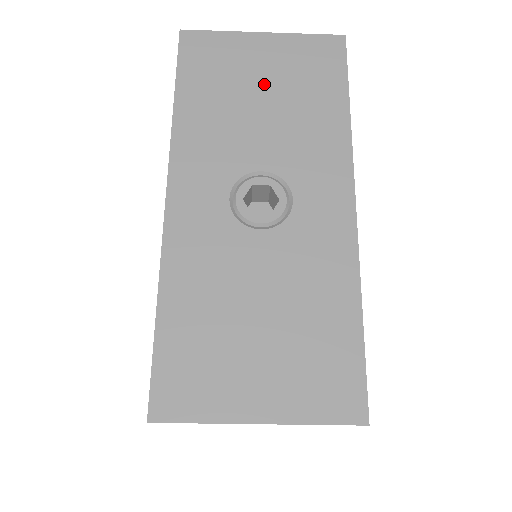
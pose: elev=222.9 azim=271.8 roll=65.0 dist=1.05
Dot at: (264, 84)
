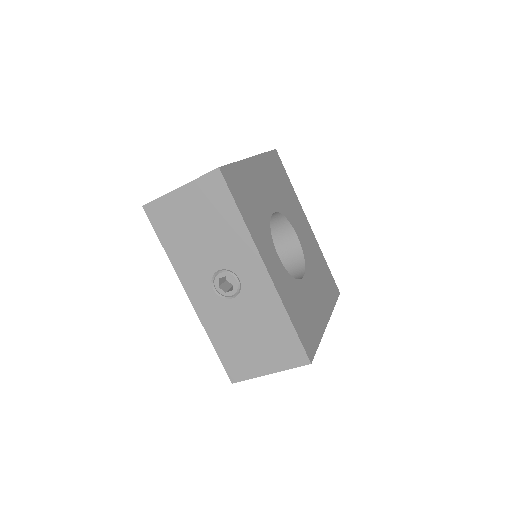
Dot at: (196, 221)
